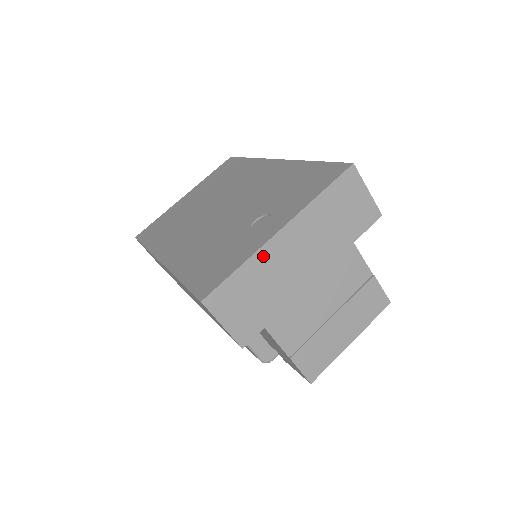
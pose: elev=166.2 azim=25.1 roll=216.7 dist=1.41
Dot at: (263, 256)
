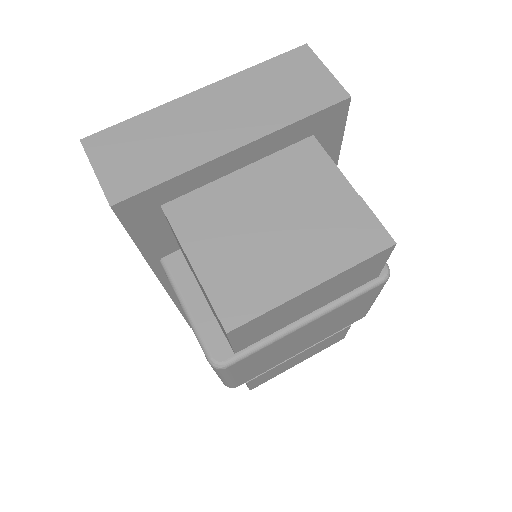
Dot at: (169, 111)
